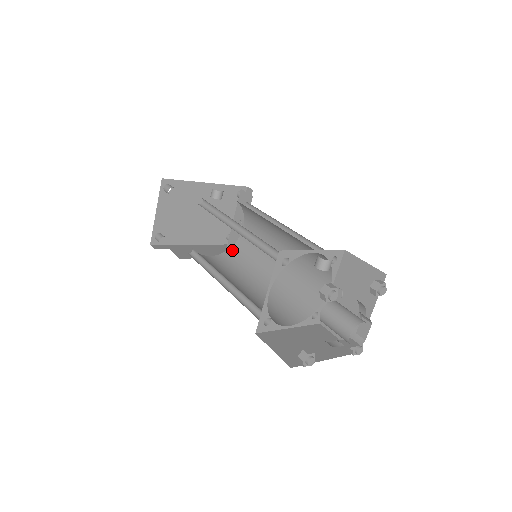
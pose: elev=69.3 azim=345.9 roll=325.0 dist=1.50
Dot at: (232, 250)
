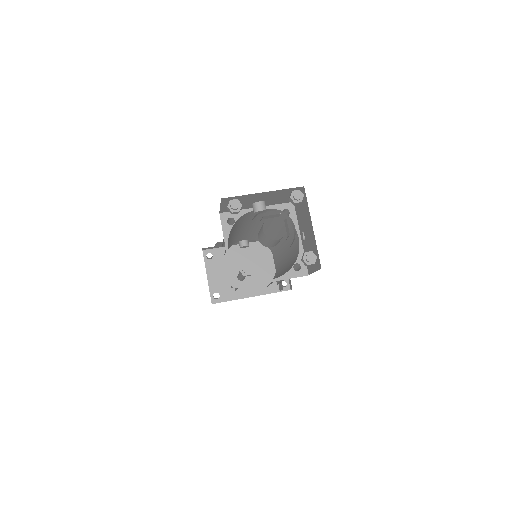
Dot at: (271, 282)
